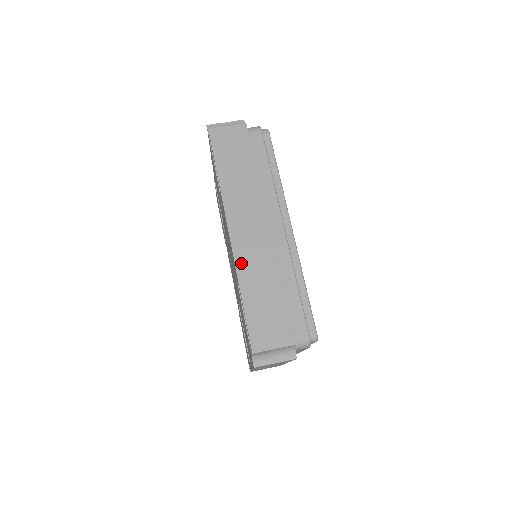
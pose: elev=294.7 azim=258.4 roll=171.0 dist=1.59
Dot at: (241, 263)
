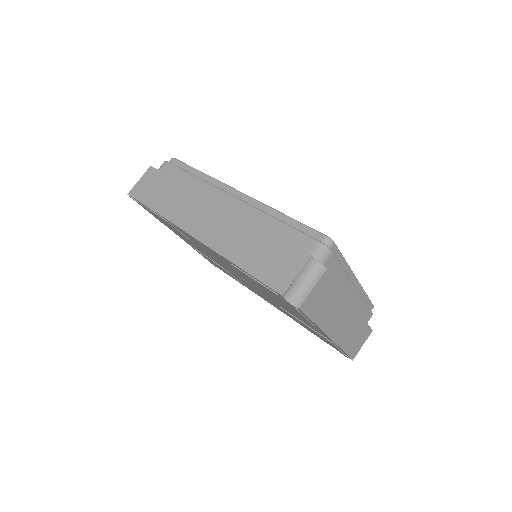
Dot at: (218, 245)
